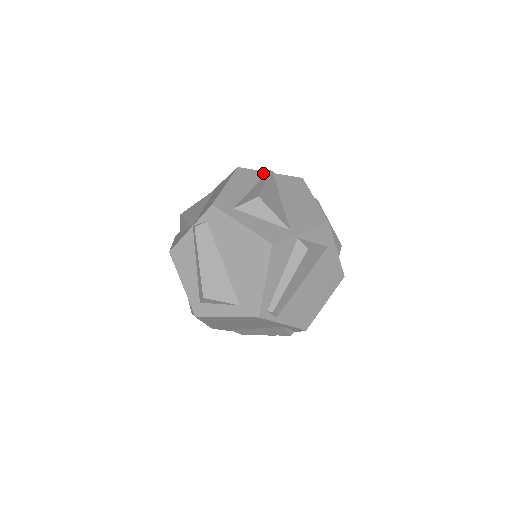
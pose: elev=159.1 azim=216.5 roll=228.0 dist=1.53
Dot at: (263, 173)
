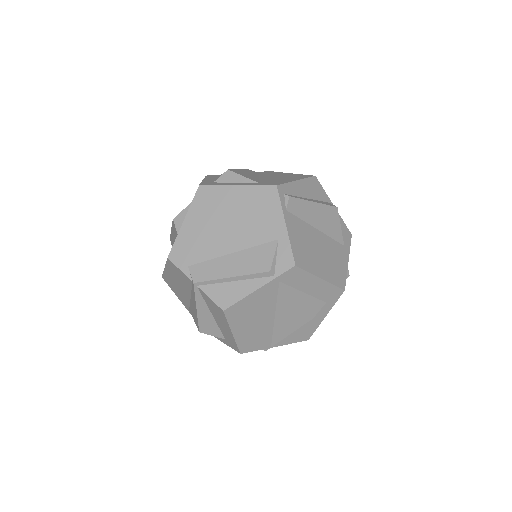
Dot at: occluded
